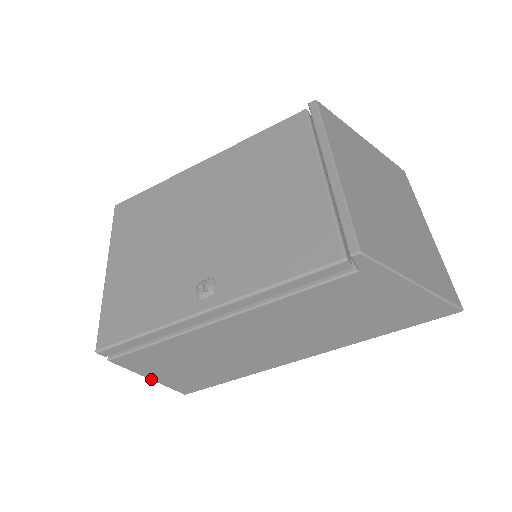
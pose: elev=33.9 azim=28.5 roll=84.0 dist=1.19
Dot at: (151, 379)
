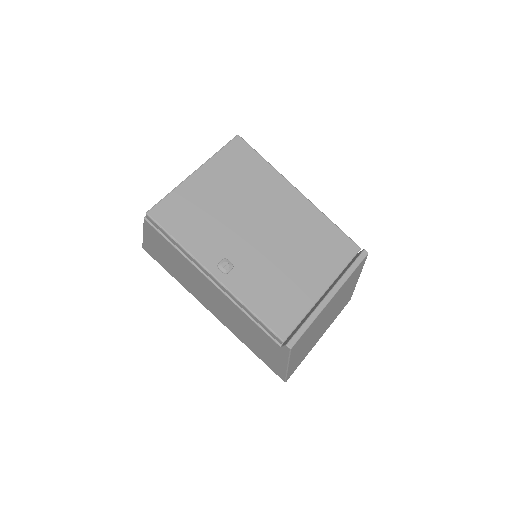
Dot at: (143, 235)
